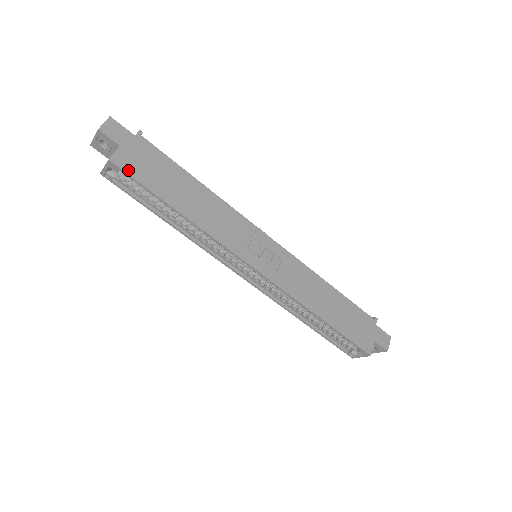
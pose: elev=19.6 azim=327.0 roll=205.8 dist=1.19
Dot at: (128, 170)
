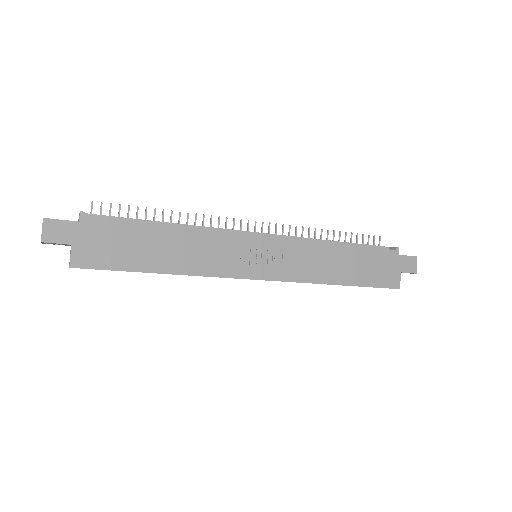
Dot at: (93, 265)
